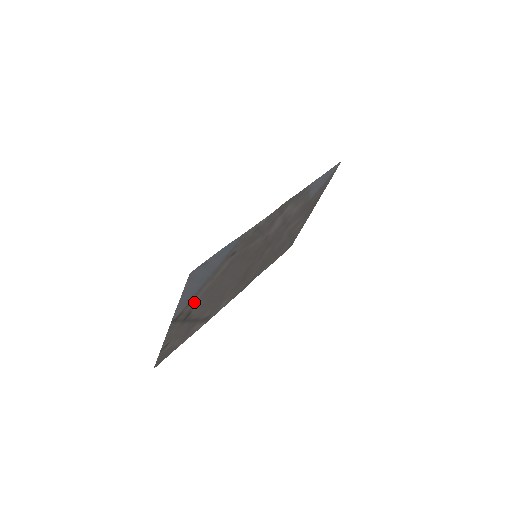
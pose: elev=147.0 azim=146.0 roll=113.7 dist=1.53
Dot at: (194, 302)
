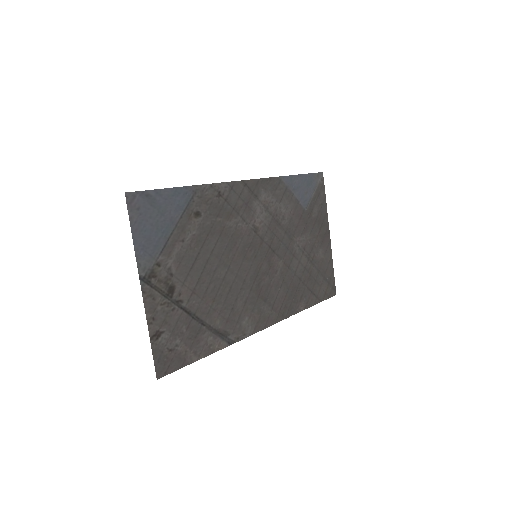
Dot at: (169, 267)
